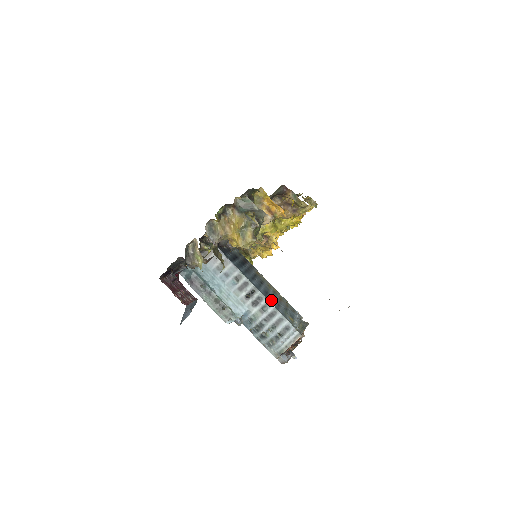
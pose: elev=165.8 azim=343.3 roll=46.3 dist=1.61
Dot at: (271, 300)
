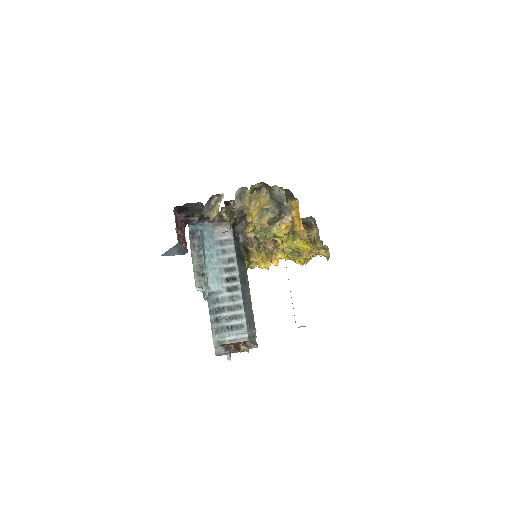
Dot at: (243, 299)
